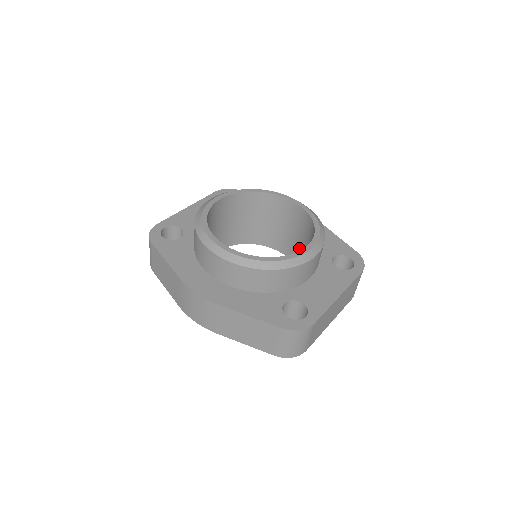
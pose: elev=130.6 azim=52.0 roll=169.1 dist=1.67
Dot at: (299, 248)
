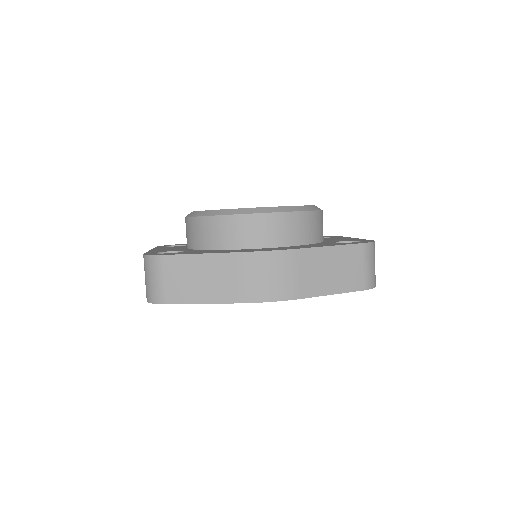
Dot at: occluded
